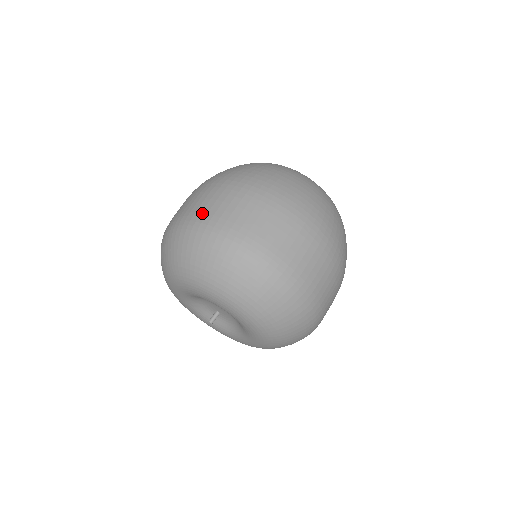
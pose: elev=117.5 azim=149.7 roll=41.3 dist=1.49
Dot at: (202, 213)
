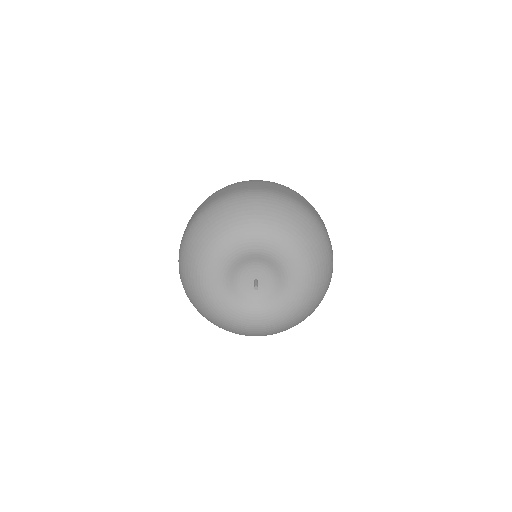
Dot at: occluded
